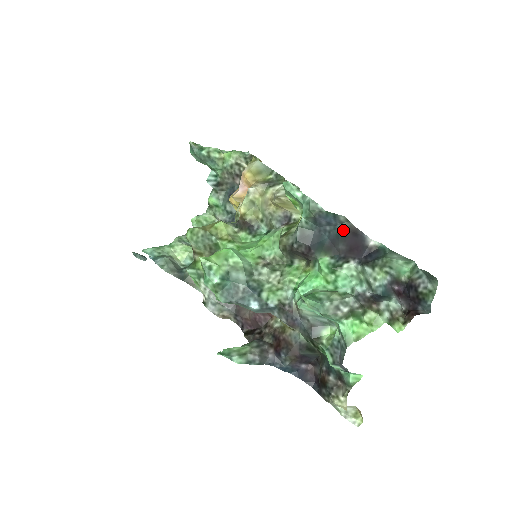
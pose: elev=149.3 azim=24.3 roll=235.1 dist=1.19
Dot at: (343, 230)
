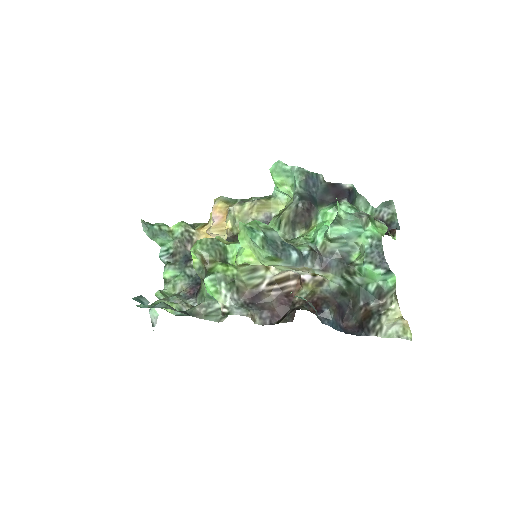
Dot at: (324, 187)
